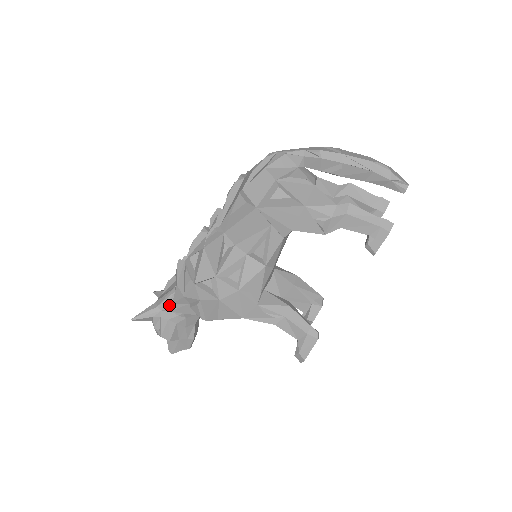
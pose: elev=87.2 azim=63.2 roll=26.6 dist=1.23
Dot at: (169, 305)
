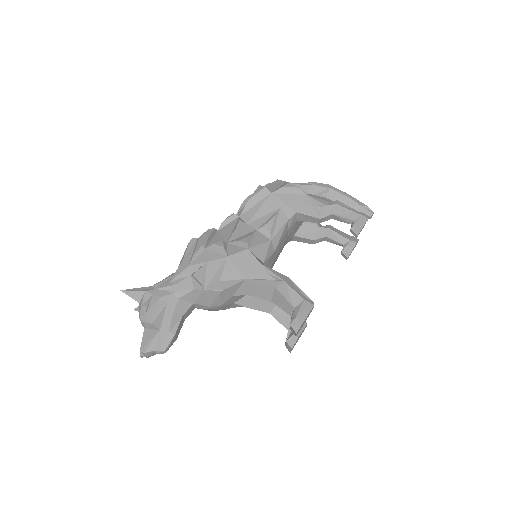
Dot at: (166, 284)
